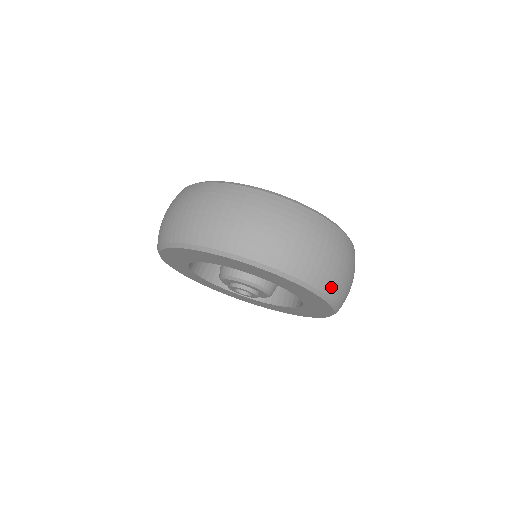
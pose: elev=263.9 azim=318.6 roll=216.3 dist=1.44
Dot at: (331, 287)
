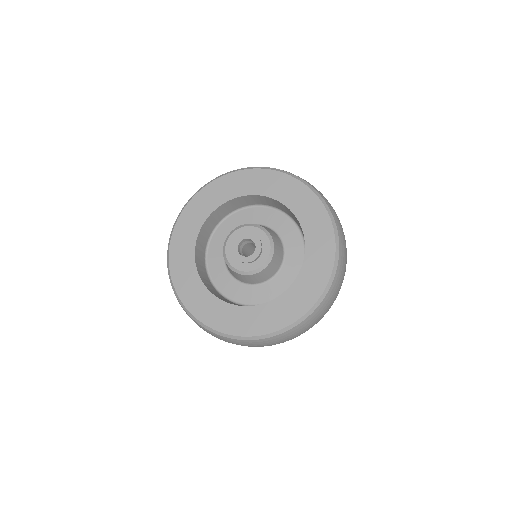
Dot at: (336, 282)
